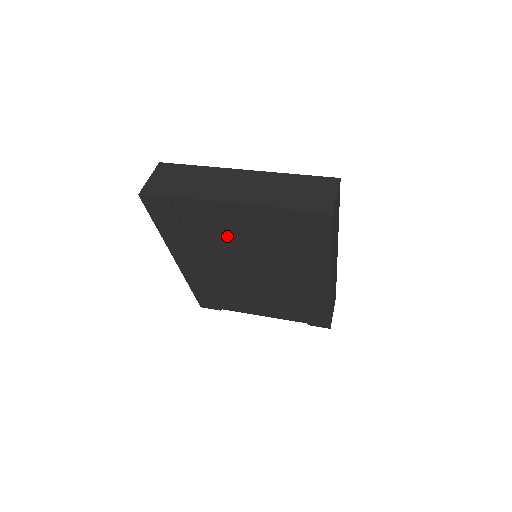
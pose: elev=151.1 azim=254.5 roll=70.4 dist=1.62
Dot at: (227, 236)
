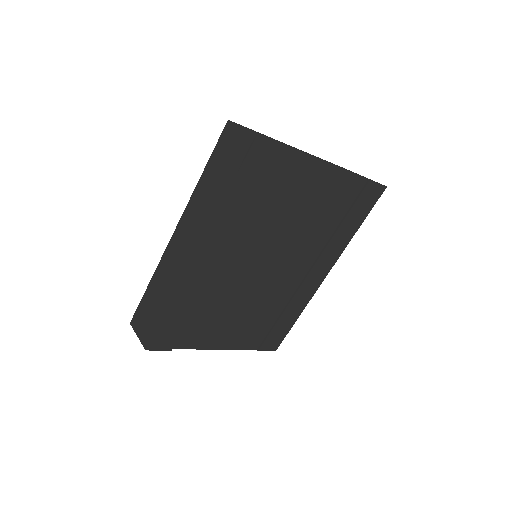
Dot at: (289, 209)
